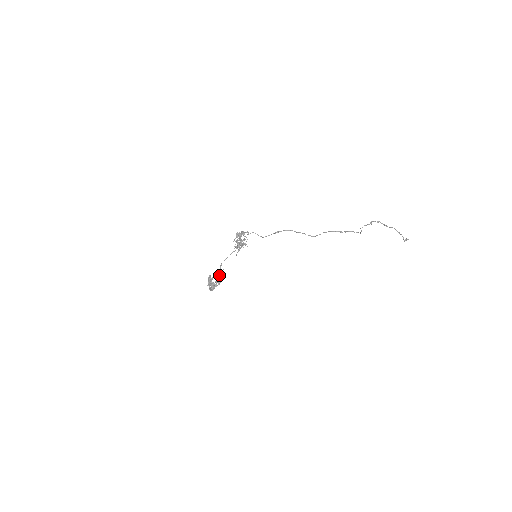
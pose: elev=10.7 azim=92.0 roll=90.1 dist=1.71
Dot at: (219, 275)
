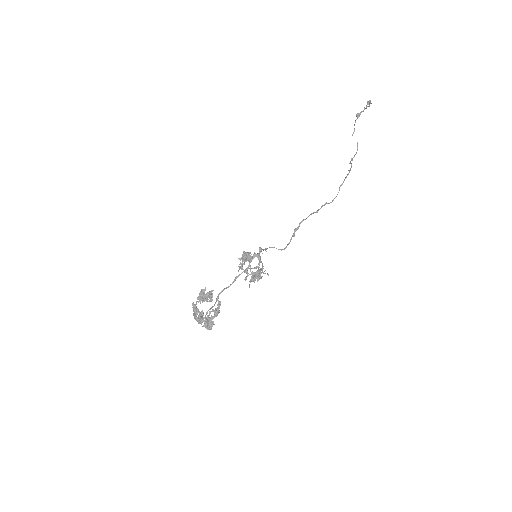
Dot at: (206, 299)
